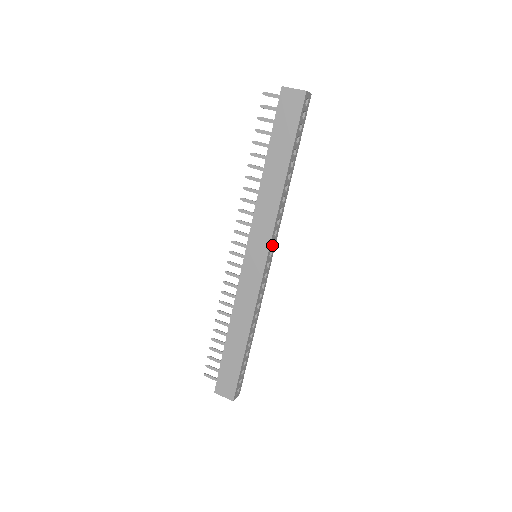
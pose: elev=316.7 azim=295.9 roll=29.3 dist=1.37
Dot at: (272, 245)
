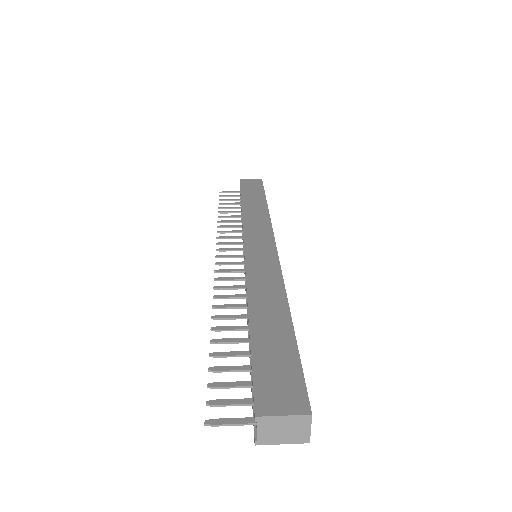
Dot at: occluded
